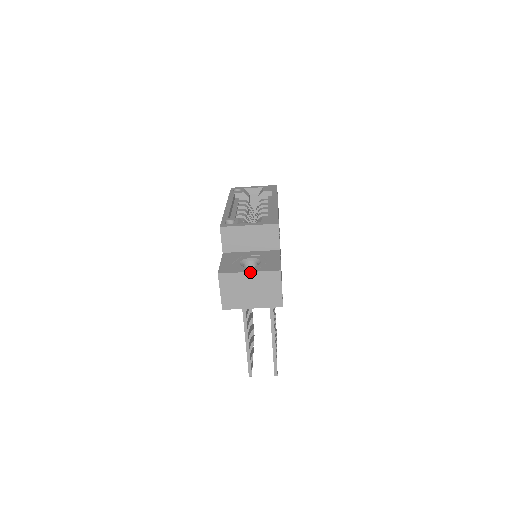
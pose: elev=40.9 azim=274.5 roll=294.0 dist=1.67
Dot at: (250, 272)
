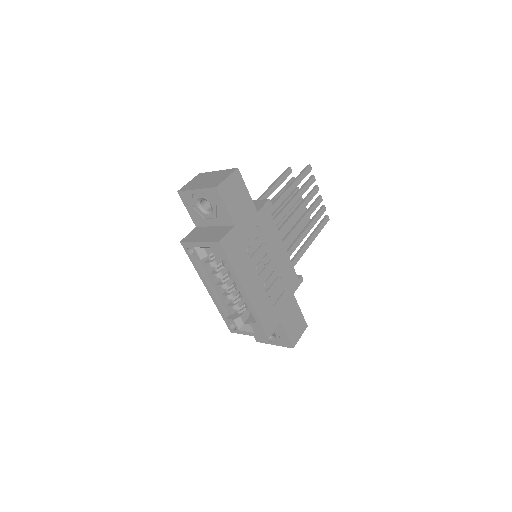
Dot at: occluded
